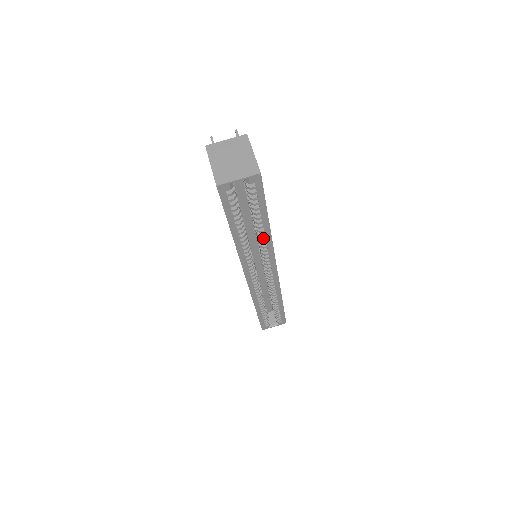
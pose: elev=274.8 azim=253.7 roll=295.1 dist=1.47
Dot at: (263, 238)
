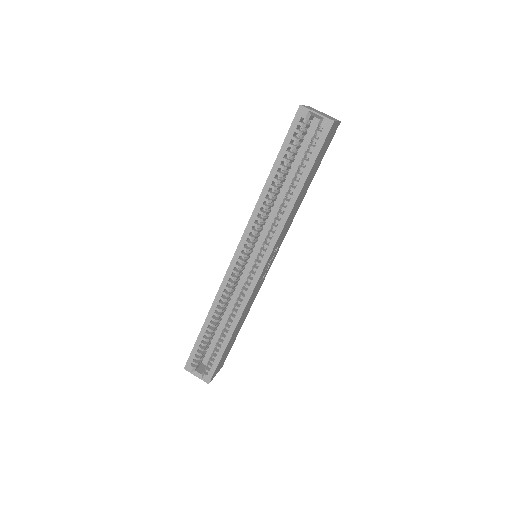
Dot at: (284, 207)
